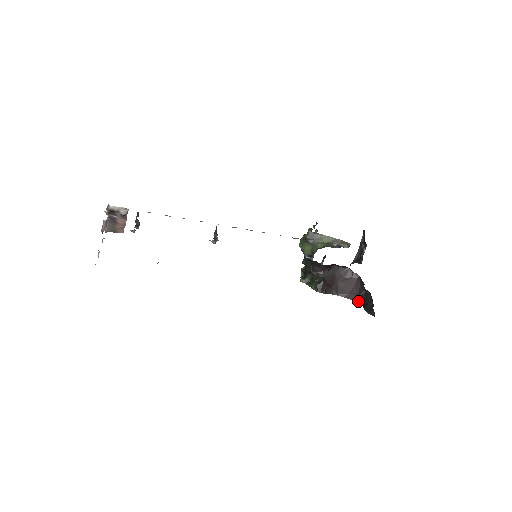
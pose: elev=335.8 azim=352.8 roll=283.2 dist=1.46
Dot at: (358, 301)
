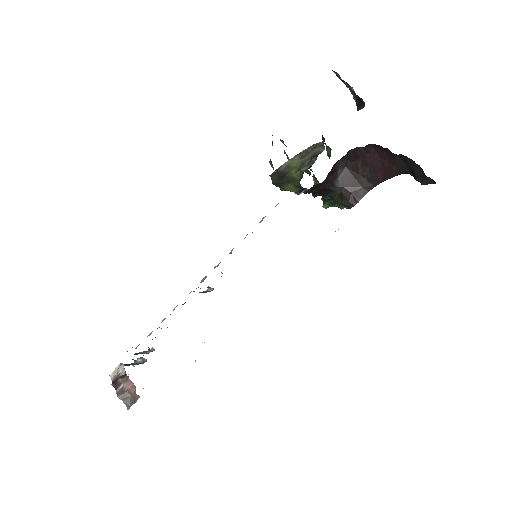
Dot at: (401, 172)
